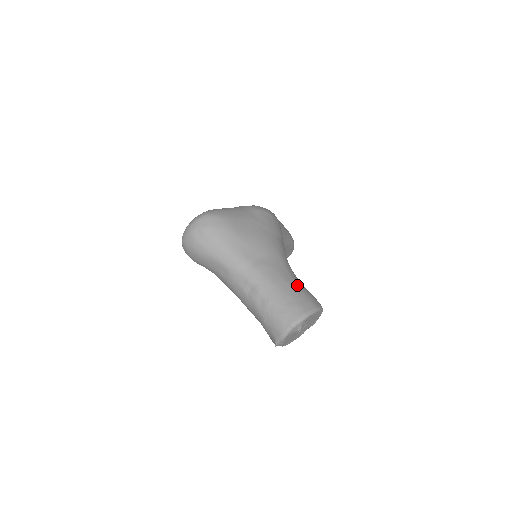
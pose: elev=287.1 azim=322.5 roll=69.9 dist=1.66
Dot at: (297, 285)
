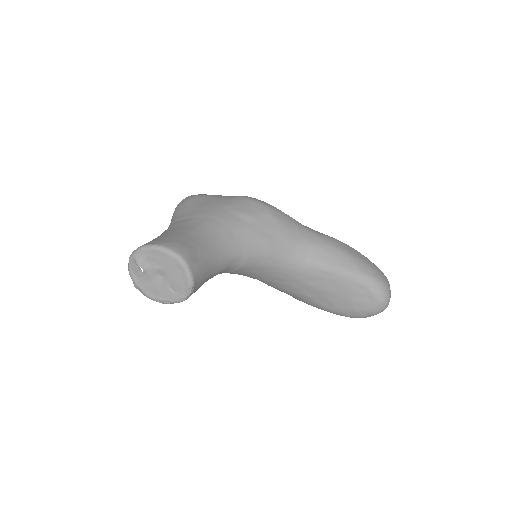
Dot at: (179, 234)
